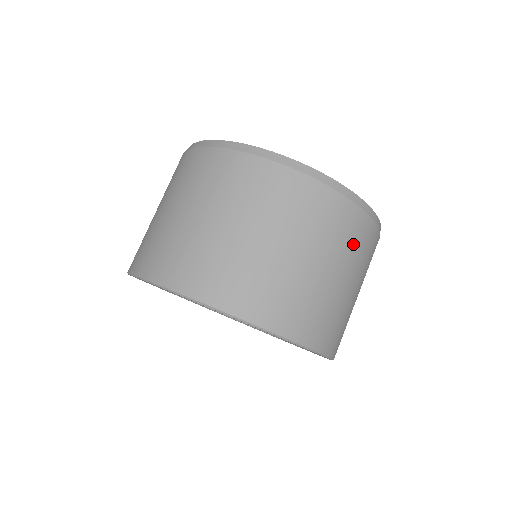
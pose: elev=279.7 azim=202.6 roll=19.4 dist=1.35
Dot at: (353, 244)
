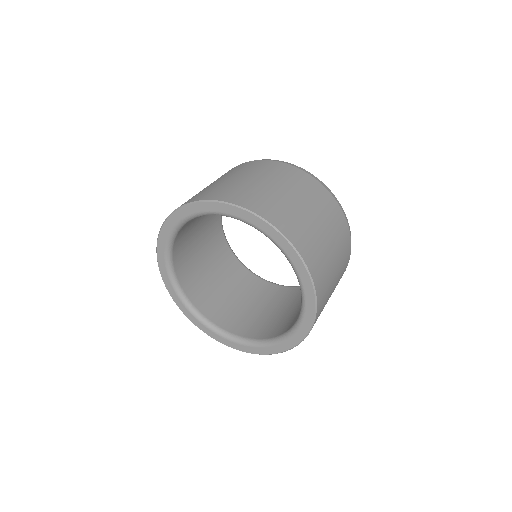
Dot at: (297, 182)
